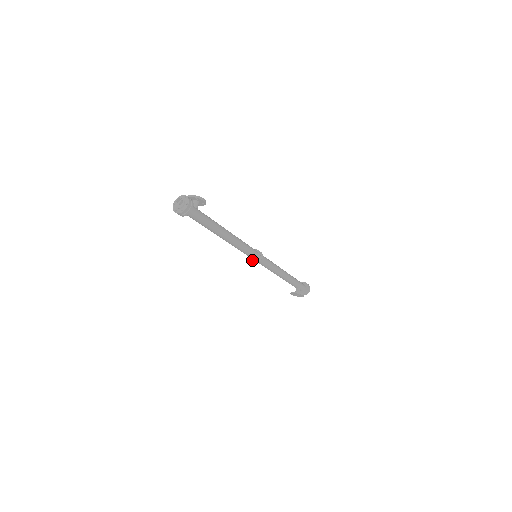
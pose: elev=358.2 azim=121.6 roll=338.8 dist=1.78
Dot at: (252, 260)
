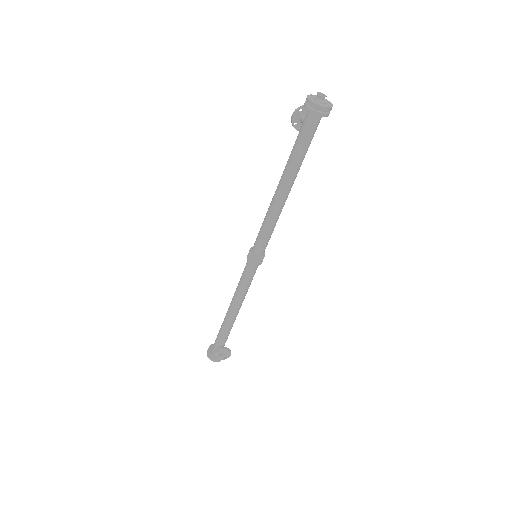
Dot at: (258, 257)
